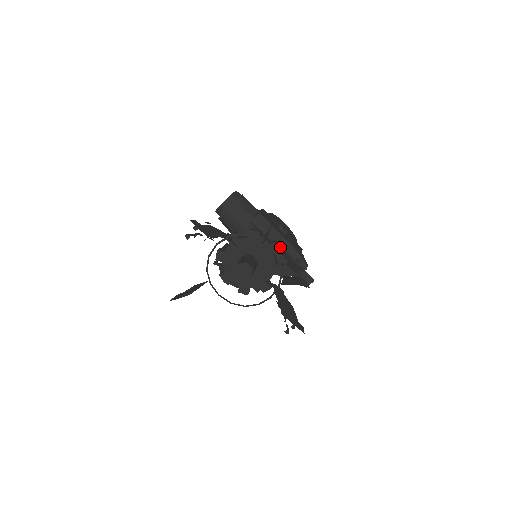
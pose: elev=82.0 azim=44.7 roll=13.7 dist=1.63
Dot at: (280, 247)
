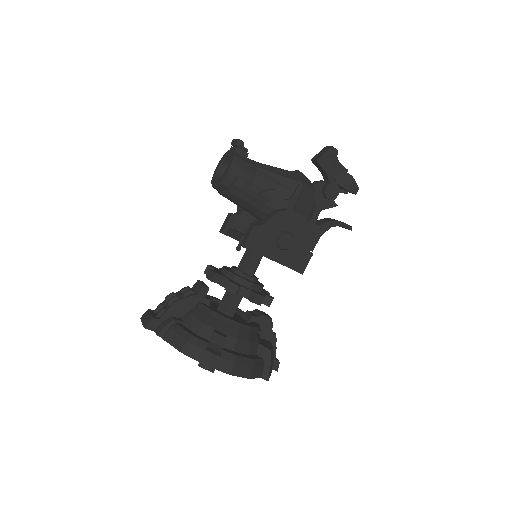
Dot at: (263, 297)
